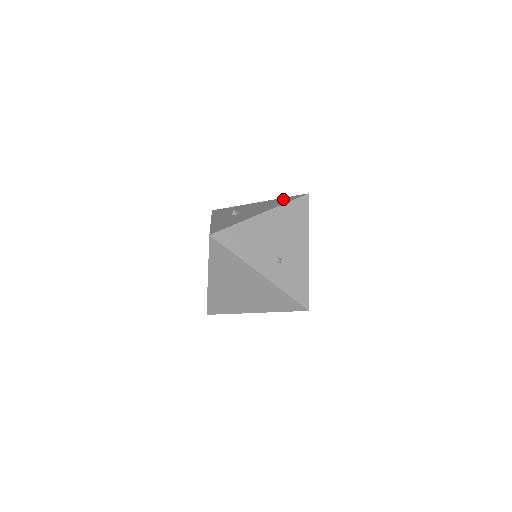
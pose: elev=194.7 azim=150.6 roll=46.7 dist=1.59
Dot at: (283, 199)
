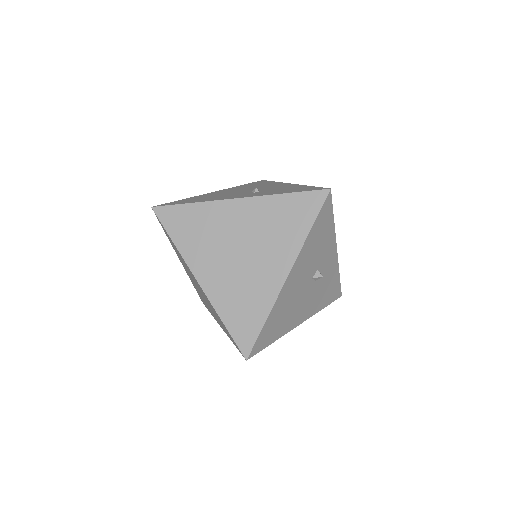
Dot at: occluded
